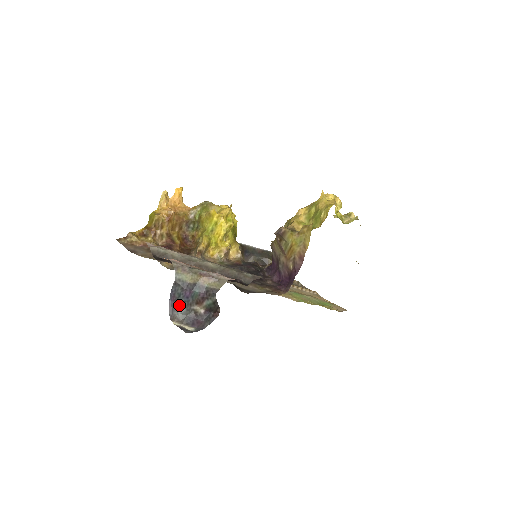
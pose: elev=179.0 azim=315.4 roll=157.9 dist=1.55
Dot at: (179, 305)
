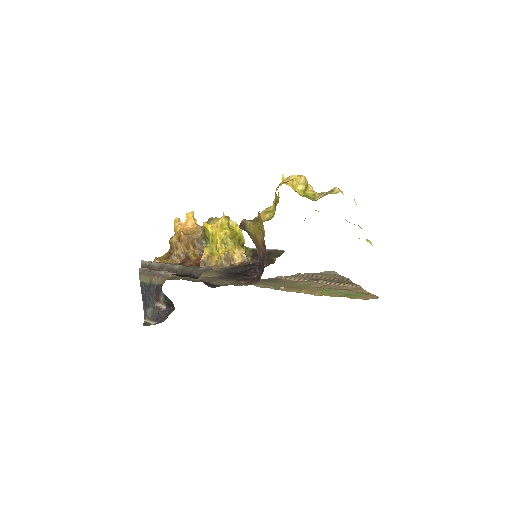
Dot at: (147, 305)
